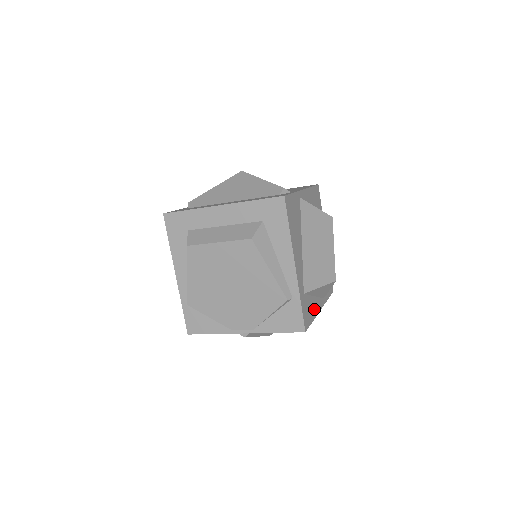
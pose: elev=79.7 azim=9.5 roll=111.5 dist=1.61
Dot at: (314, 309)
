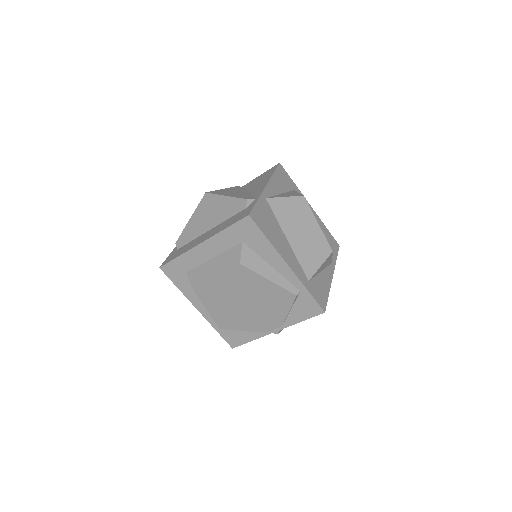
Dot at: (325, 283)
